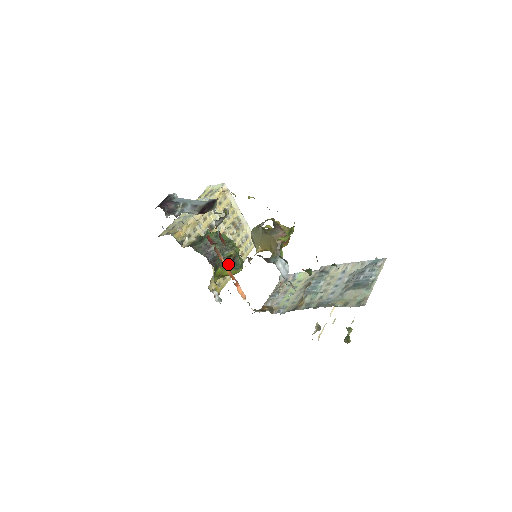
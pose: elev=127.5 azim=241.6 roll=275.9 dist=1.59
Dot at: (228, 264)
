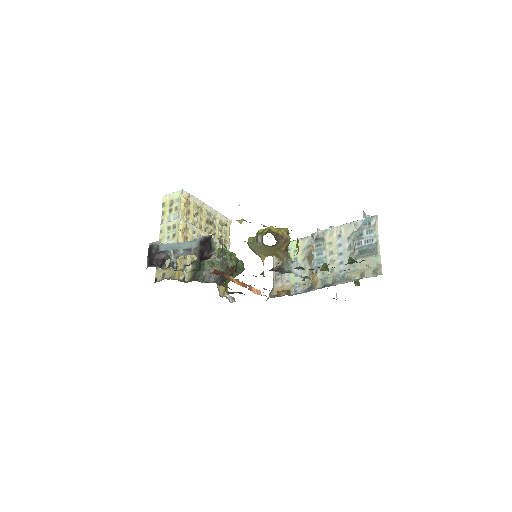
Dot at: (233, 274)
